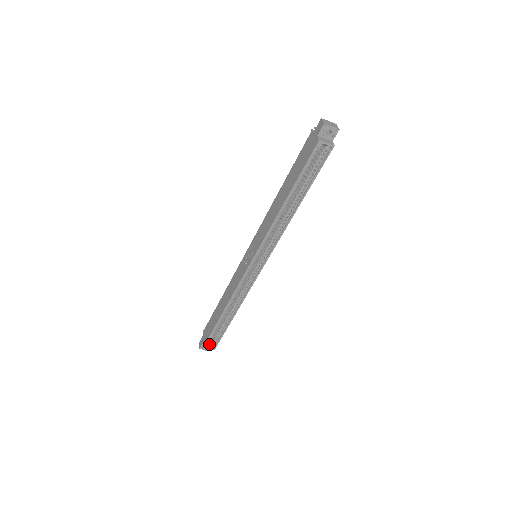
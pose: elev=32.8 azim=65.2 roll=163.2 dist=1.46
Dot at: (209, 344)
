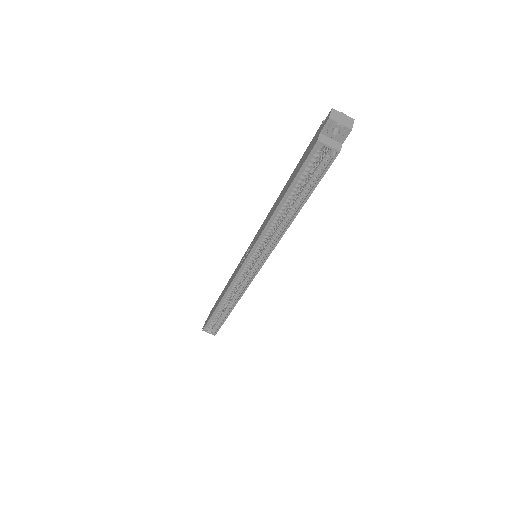
Dot at: (211, 328)
